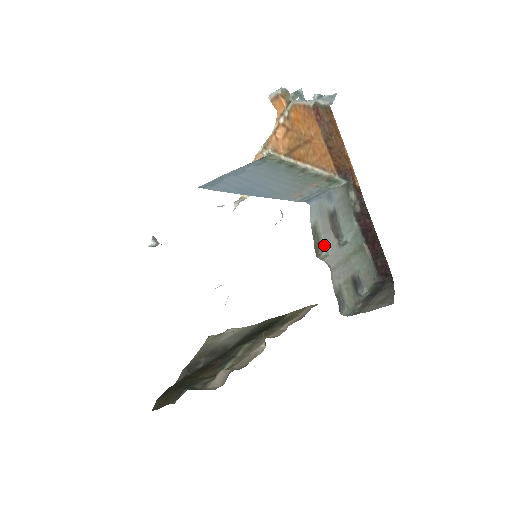
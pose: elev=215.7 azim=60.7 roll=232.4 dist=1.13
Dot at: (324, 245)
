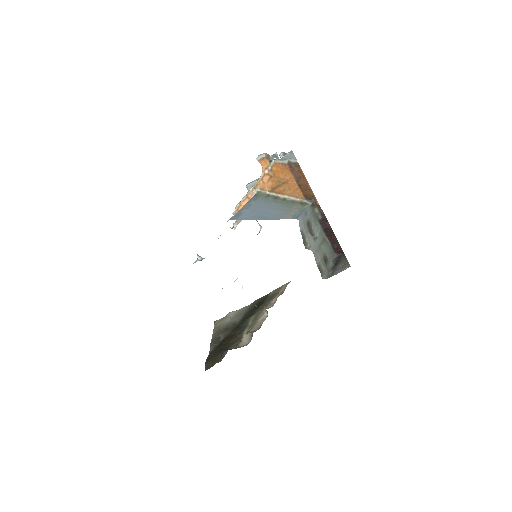
Dot at: (308, 241)
